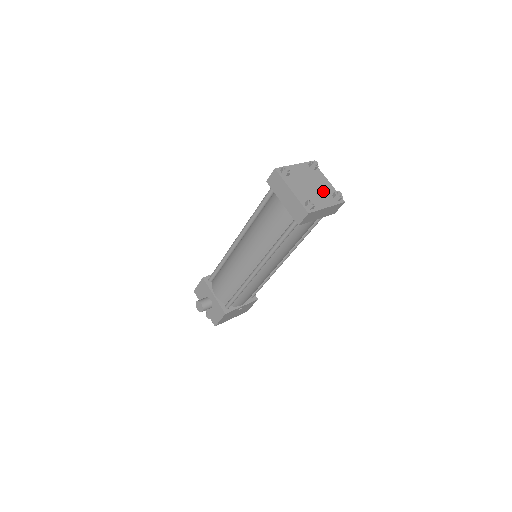
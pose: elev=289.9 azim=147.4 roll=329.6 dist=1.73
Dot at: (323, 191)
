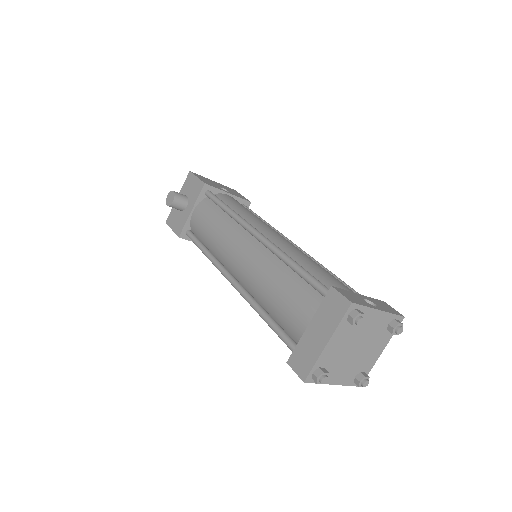
Dot at: (358, 362)
